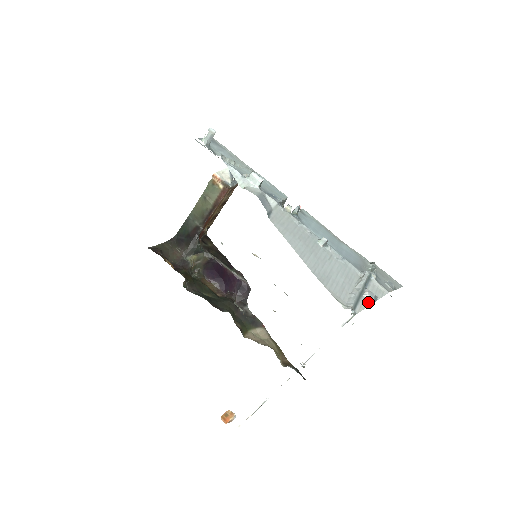
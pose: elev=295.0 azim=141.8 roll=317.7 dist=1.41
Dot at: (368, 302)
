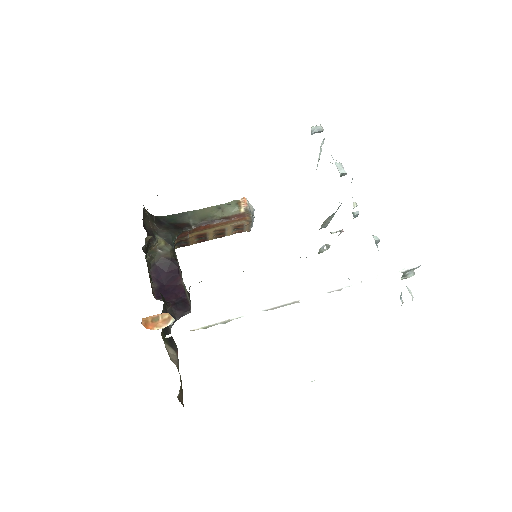
Dot at: (411, 293)
